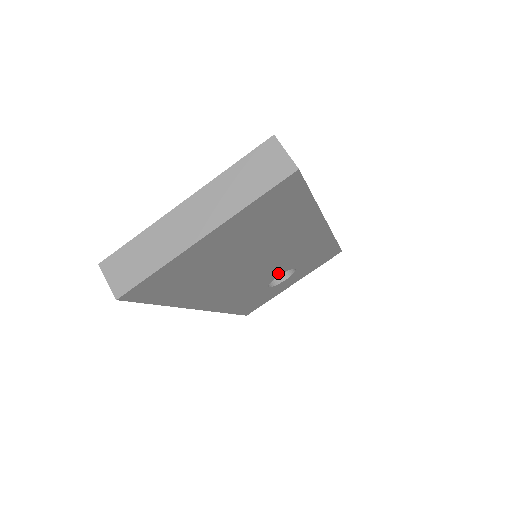
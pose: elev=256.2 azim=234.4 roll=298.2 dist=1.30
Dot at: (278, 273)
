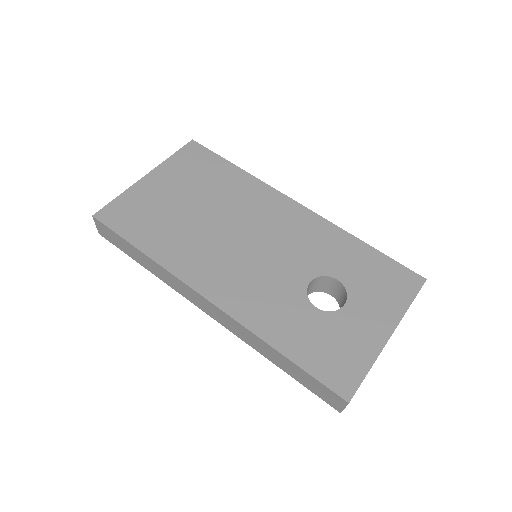
Dot at: (302, 275)
